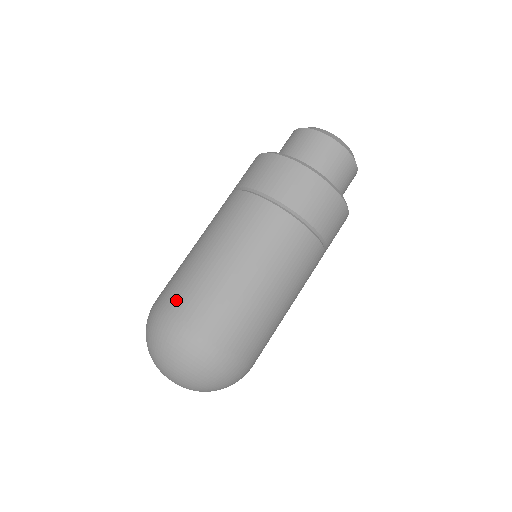
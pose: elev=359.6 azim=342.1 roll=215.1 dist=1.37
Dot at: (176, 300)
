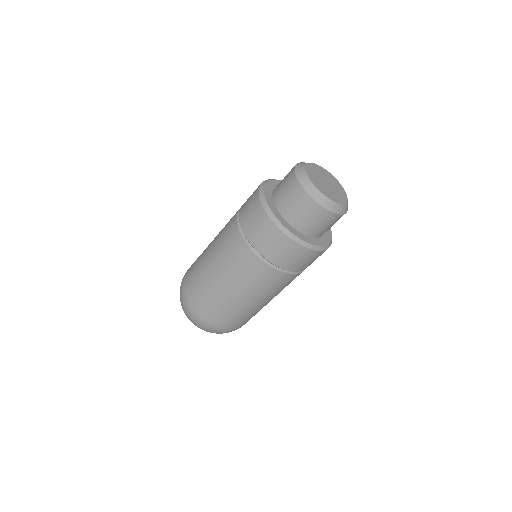
Dot at: (204, 310)
